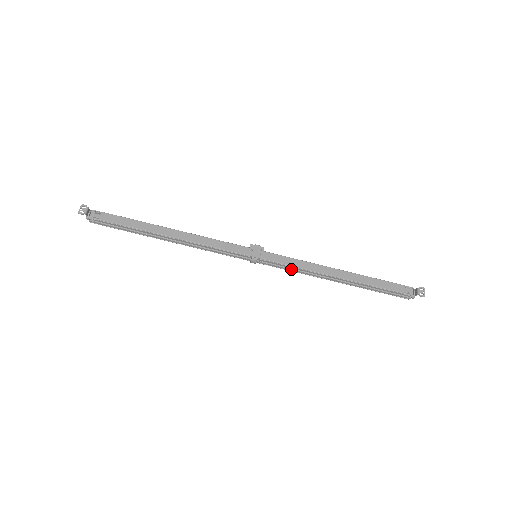
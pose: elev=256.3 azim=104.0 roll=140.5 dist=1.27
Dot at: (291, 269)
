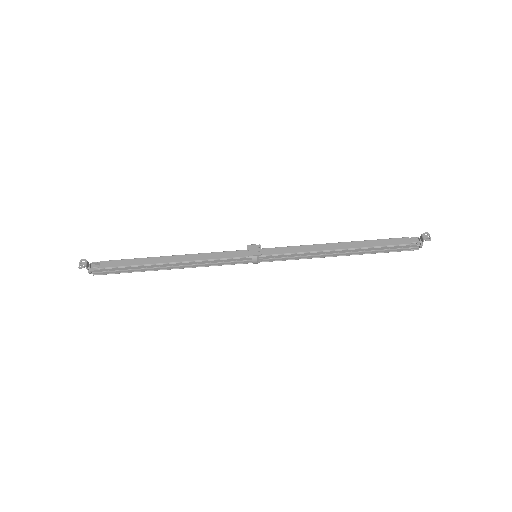
Dot at: (293, 257)
